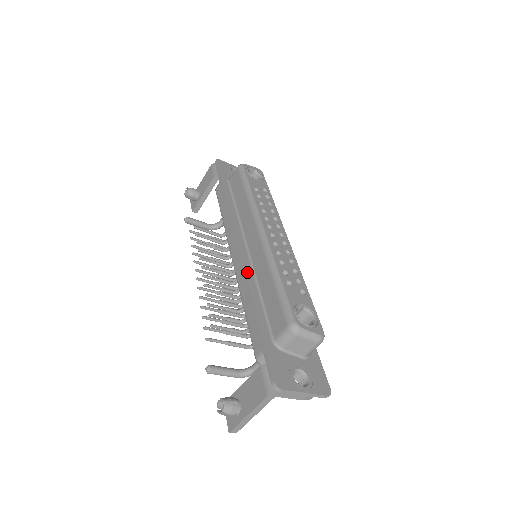
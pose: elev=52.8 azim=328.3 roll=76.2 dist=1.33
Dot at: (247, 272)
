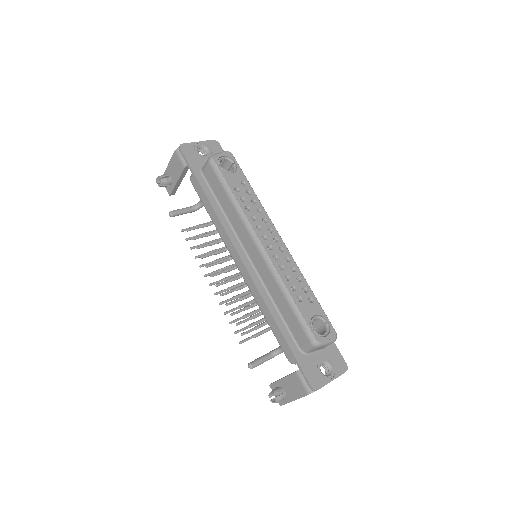
Dot at: (259, 289)
